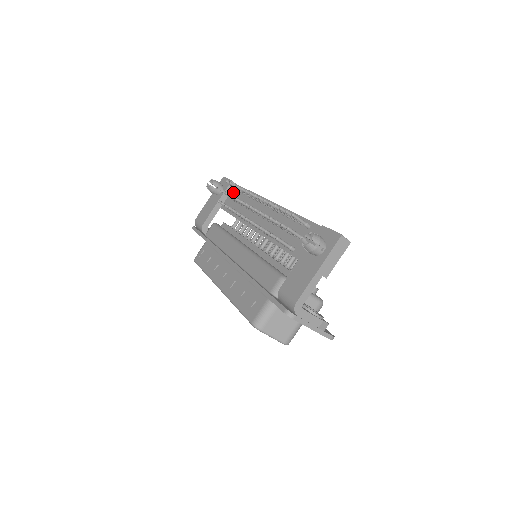
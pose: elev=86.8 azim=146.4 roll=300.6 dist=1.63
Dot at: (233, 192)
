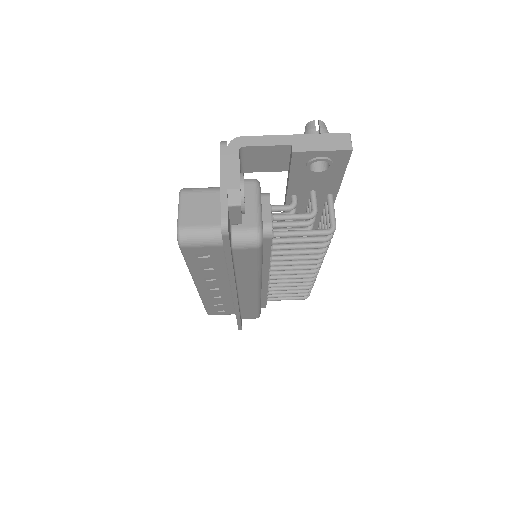
Dot at: occluded
